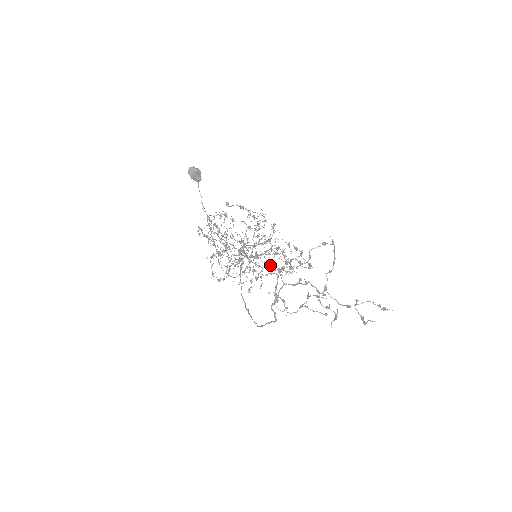
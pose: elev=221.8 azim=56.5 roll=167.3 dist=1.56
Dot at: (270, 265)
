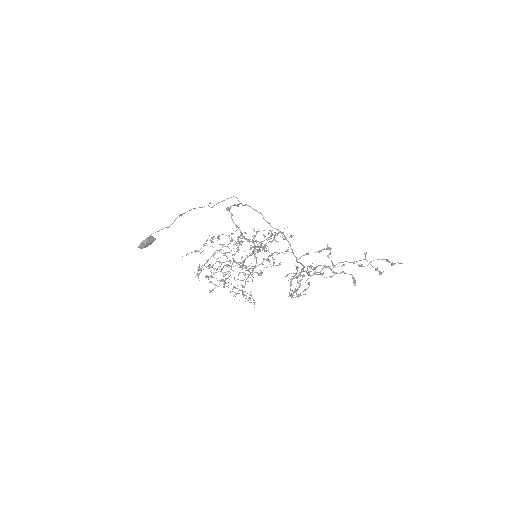
Dot at: (268, 232)
